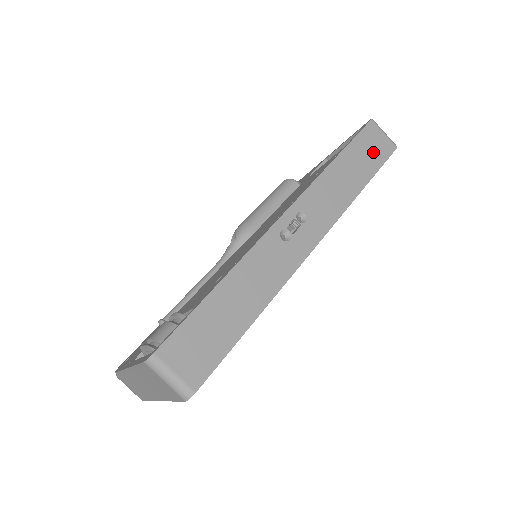
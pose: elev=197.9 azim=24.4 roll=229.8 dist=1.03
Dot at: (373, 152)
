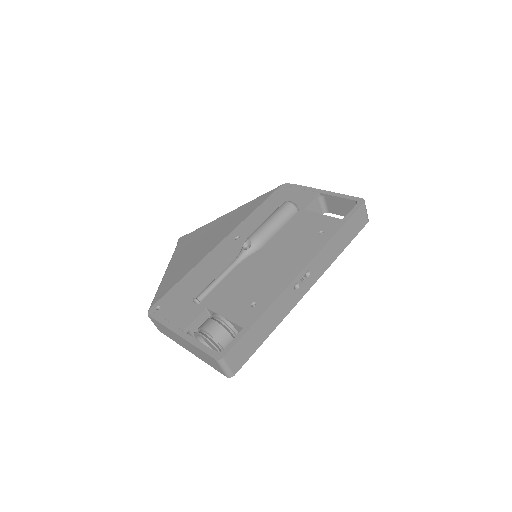
Dot at: (356, 226)
